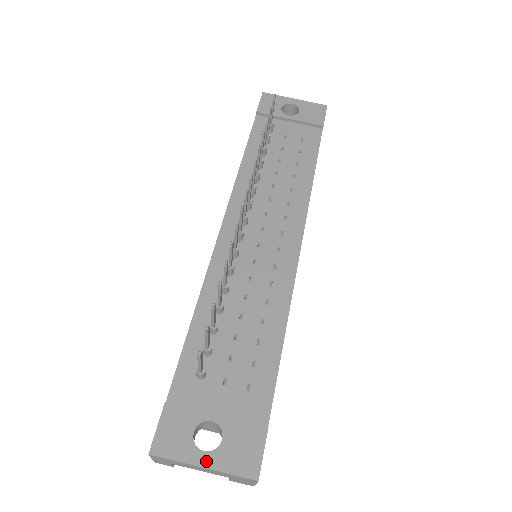
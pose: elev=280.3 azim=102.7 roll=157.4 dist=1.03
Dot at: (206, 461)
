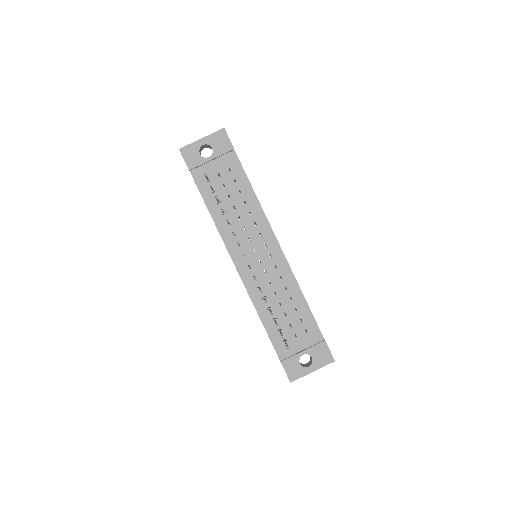
Dot at: (312, 369)
